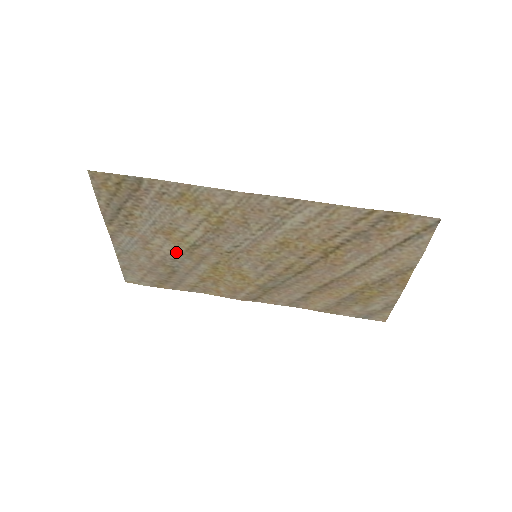
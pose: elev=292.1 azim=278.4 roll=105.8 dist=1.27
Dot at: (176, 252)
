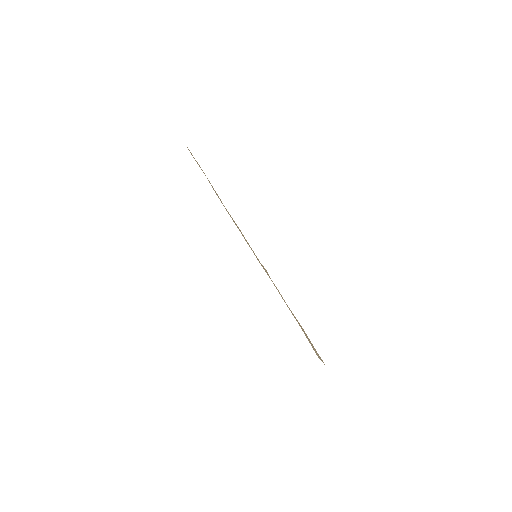
Dot at: occluded
